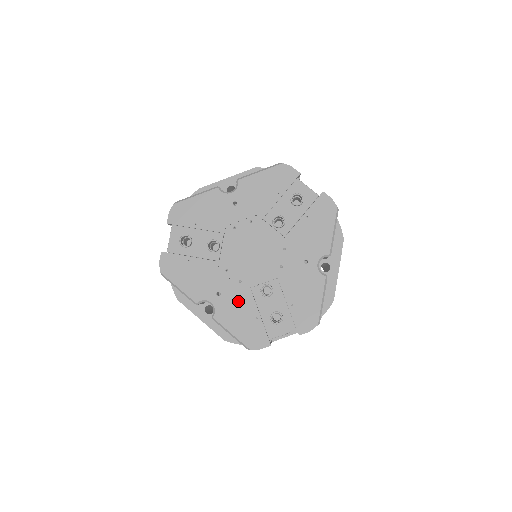
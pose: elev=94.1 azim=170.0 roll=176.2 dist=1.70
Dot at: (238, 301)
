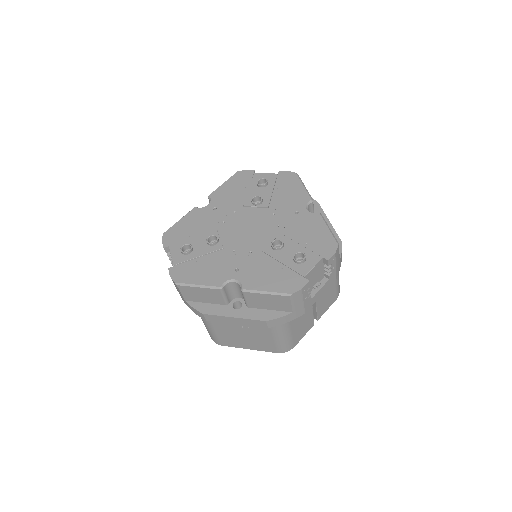
Dot at: (258, 266)
